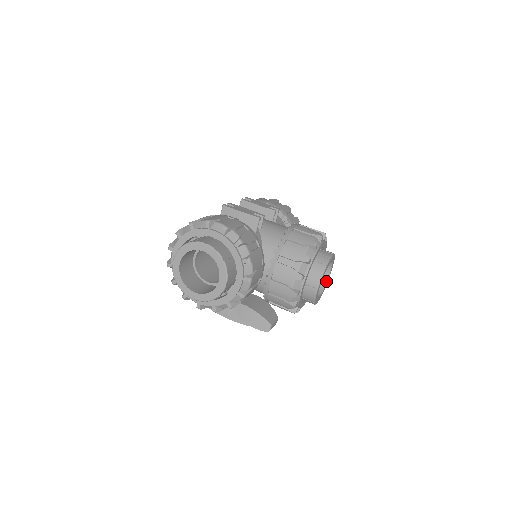
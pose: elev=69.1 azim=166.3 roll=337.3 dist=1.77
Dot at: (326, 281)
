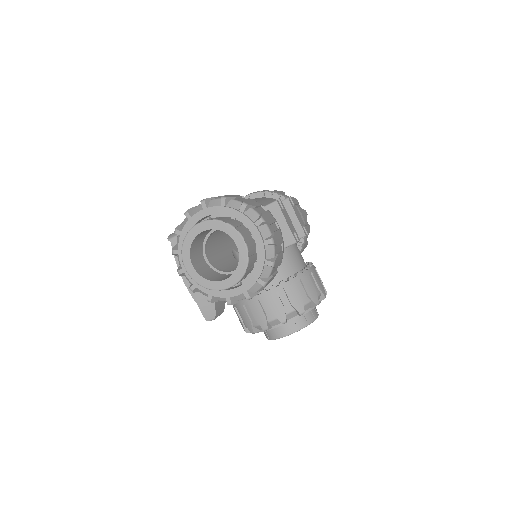
Dot at: occluded
